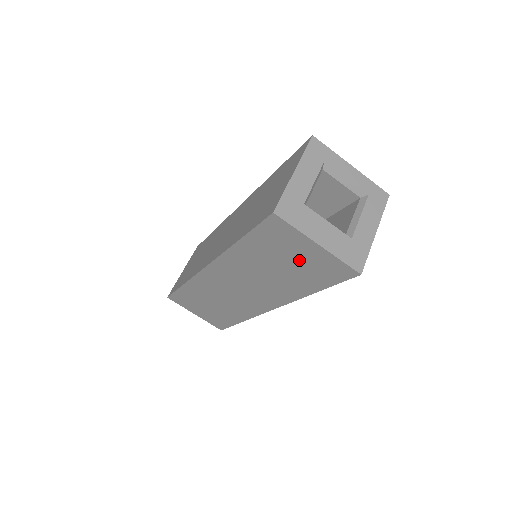
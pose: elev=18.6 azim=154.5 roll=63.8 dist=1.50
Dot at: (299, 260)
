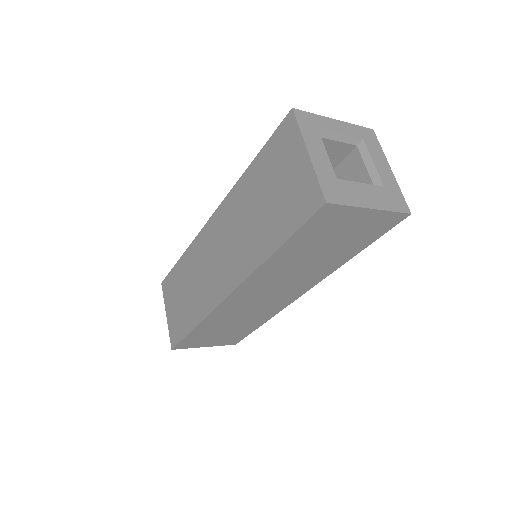
Dot at: (345, 234)
